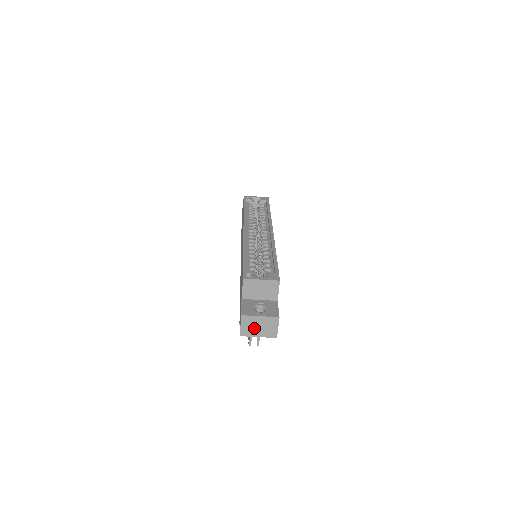
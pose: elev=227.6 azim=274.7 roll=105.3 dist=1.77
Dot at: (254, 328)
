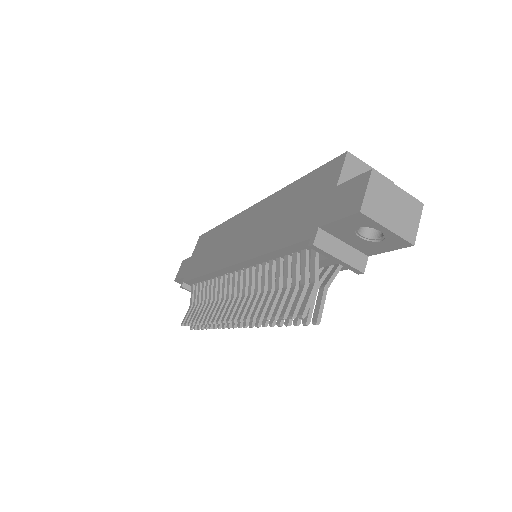
Dot at: (385, 206)
